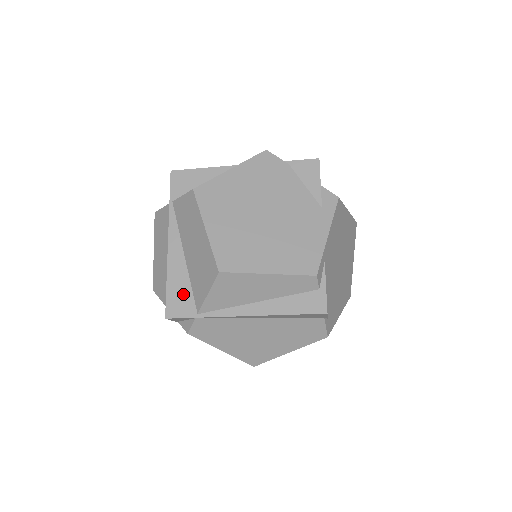
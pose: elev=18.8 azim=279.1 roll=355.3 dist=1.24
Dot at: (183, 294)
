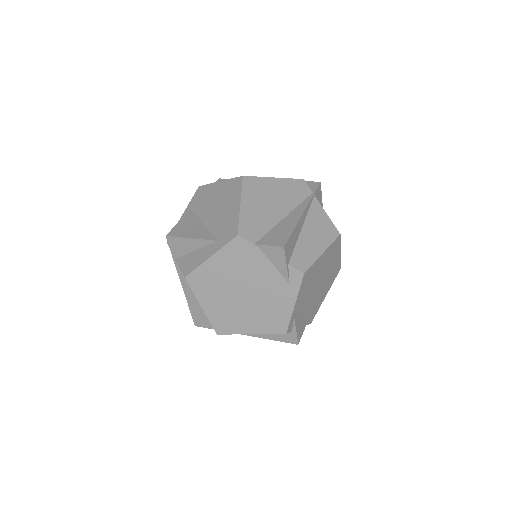
Dot at: (202, 316)
